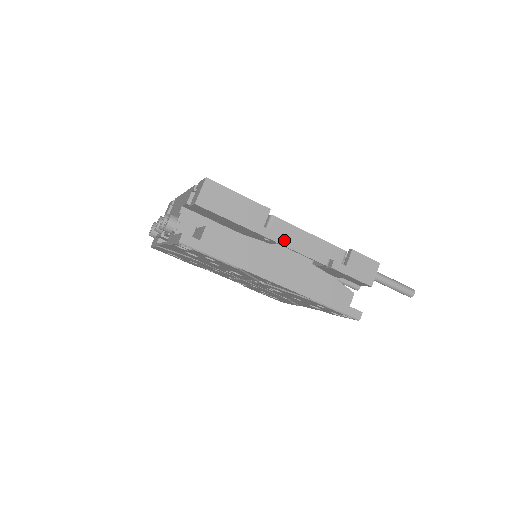
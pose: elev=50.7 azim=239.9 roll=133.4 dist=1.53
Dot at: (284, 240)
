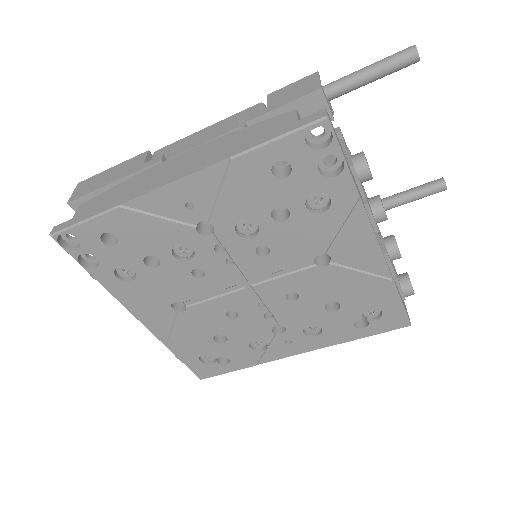
Dot at: (173, 154)
